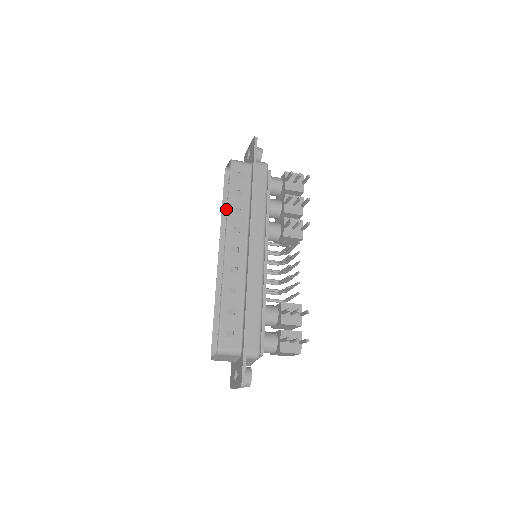
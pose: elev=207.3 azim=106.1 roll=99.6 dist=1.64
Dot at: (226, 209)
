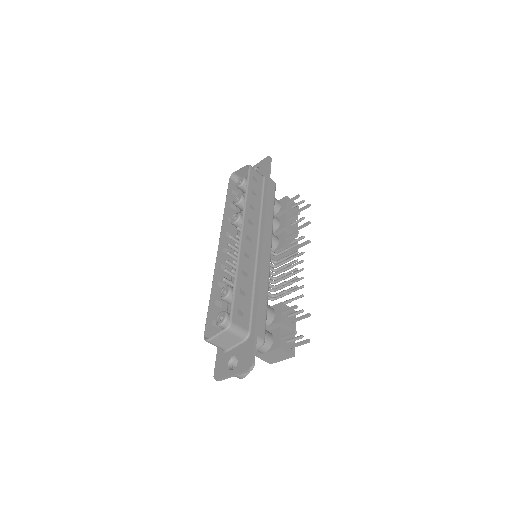
Dot at: (228, 207)
